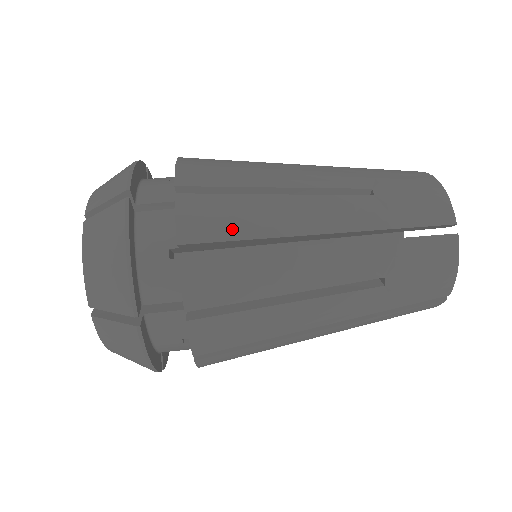
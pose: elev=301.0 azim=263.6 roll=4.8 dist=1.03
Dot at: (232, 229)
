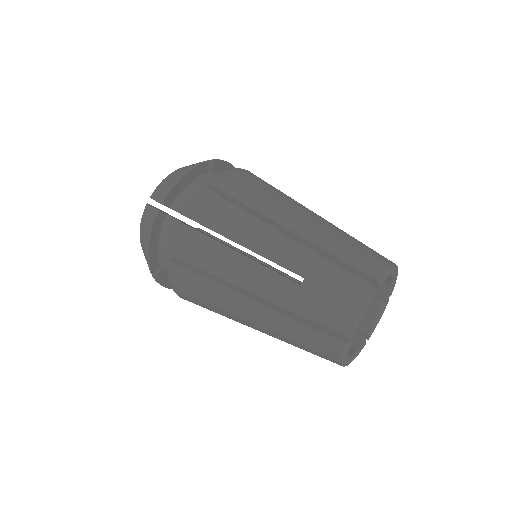
Dot at: (199, 261)
